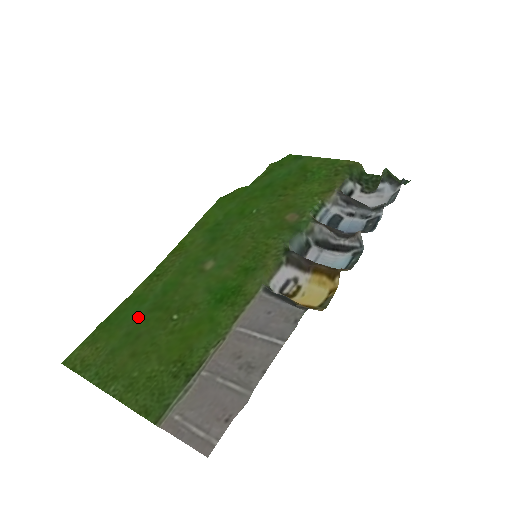
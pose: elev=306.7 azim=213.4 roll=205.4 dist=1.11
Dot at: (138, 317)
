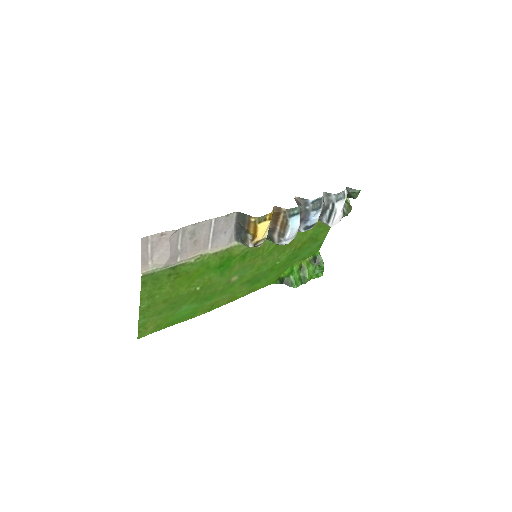
Dot at: (184, 306)
